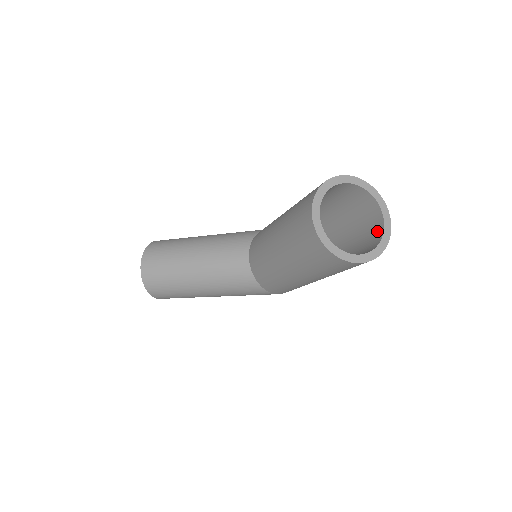
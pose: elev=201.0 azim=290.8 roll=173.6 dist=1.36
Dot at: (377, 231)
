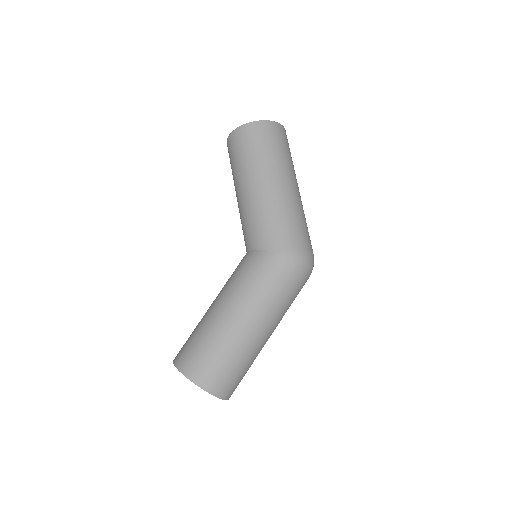
Dot at: occluded
